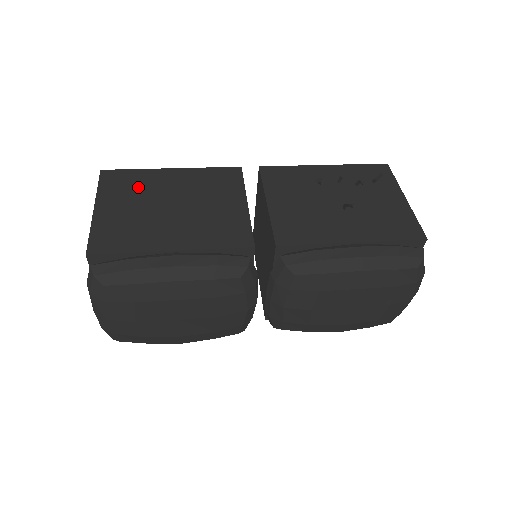
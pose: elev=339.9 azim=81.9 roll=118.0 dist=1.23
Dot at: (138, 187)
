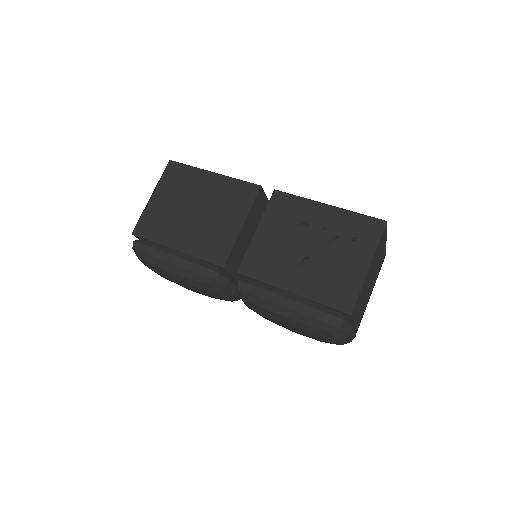
Dot at: (183, 185)
